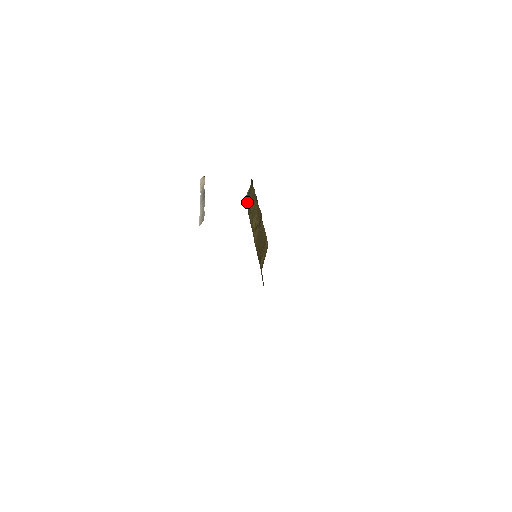
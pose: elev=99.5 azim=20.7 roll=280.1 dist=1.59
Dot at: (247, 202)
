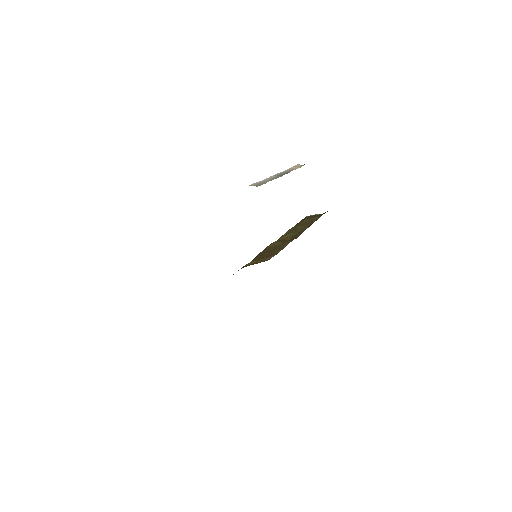
Dot at: (303, 219)
